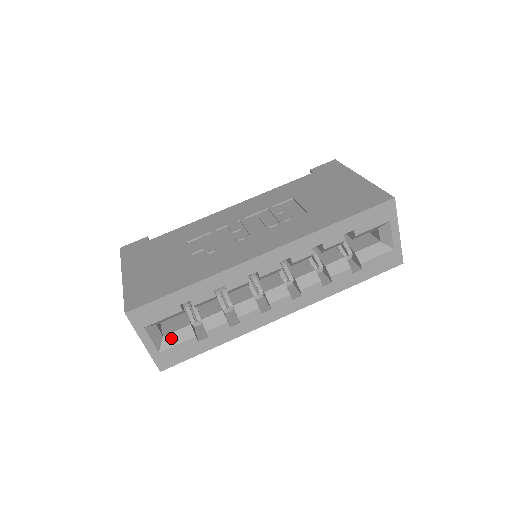
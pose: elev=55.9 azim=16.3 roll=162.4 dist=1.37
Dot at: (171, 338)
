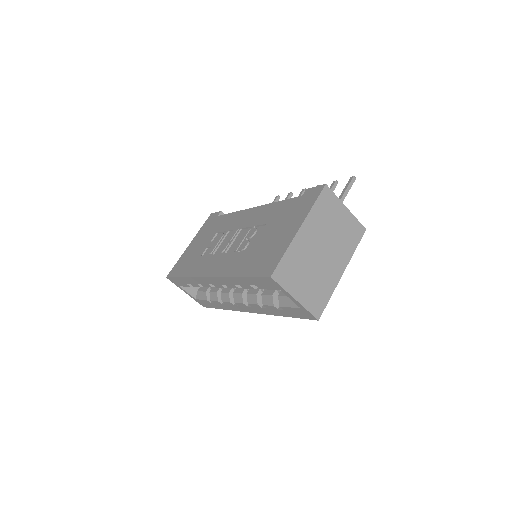
Dot at: (199, 294)
